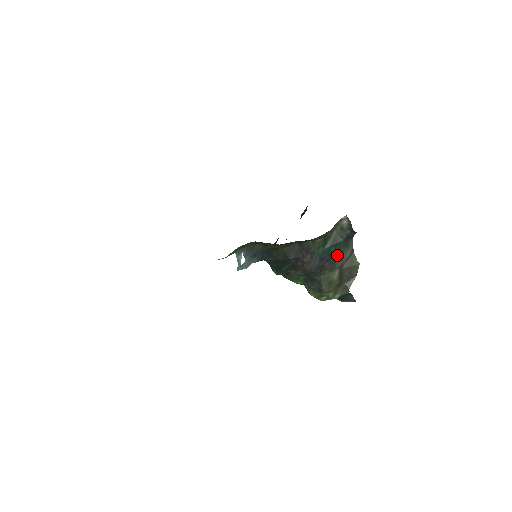
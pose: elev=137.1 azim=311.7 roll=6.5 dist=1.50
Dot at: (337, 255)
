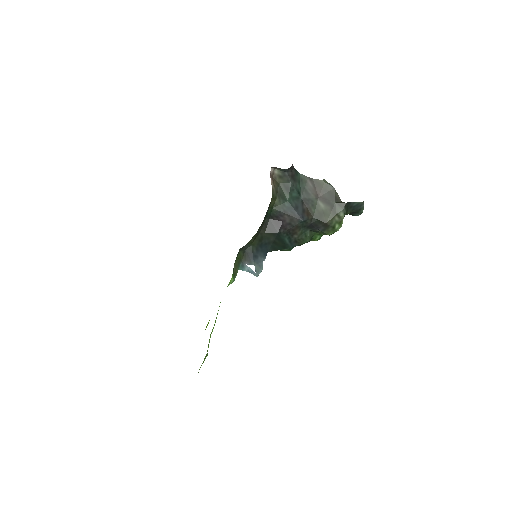
Dot at: (304, 194)
